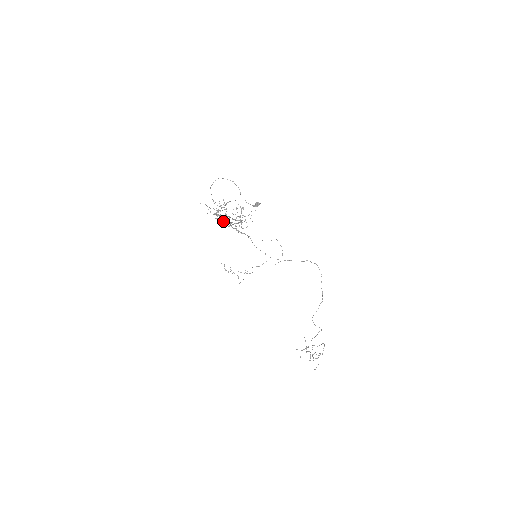
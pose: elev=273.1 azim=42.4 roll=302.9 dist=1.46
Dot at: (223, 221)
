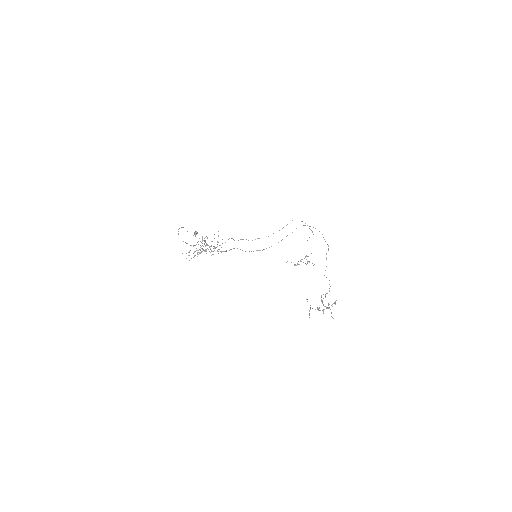
Dot at: occluded
